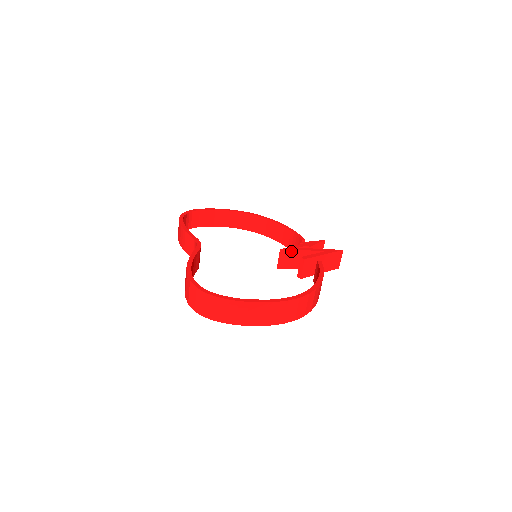
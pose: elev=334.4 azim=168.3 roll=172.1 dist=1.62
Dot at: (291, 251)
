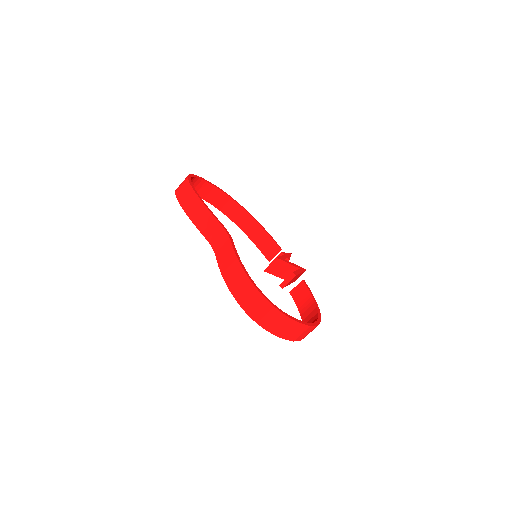
Dot at: (282, 261)
